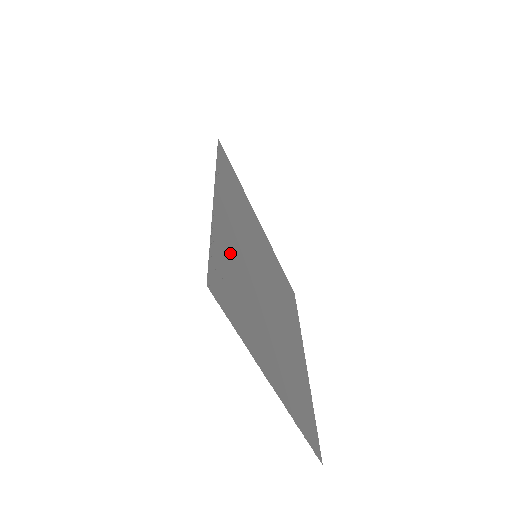
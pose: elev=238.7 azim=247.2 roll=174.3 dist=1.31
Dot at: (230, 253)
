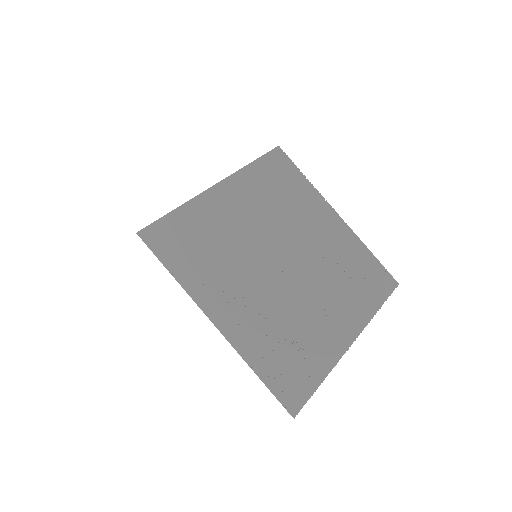
Dot at: (264, 338)
